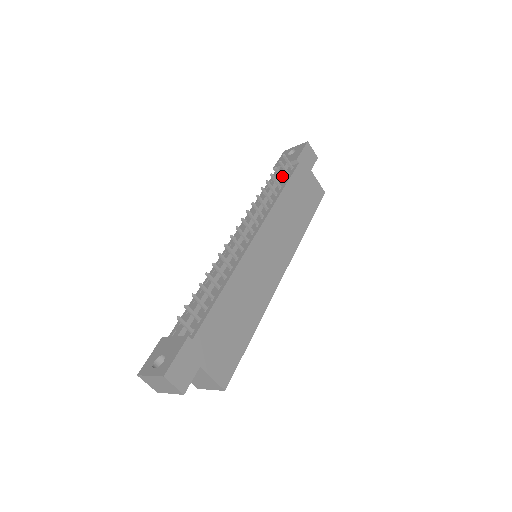
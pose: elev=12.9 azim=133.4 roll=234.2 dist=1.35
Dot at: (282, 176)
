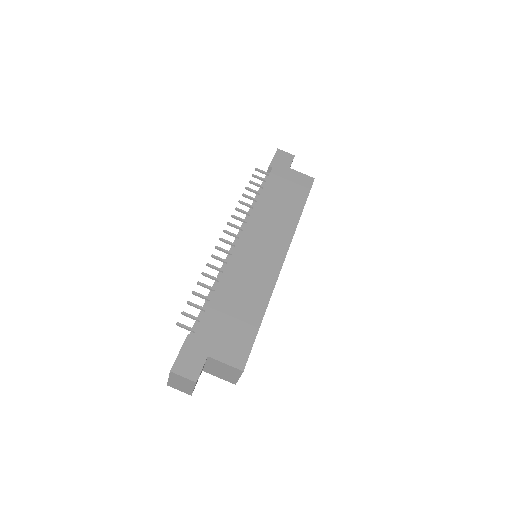
Dot at: (259, 185)
